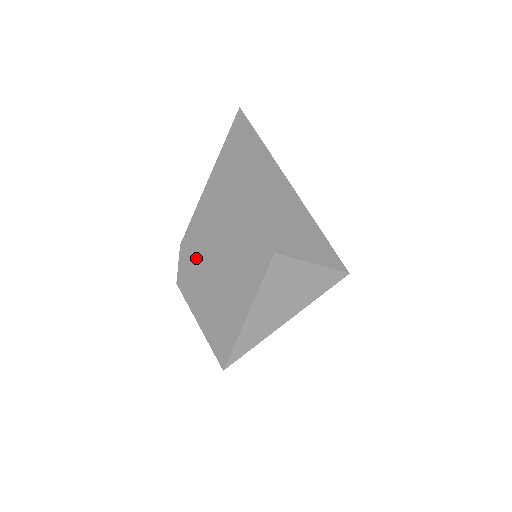
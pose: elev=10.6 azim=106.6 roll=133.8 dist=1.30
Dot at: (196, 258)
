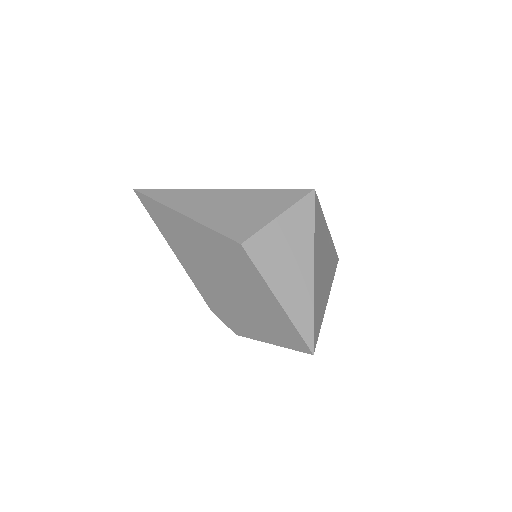
Dot at: (223, 306)
